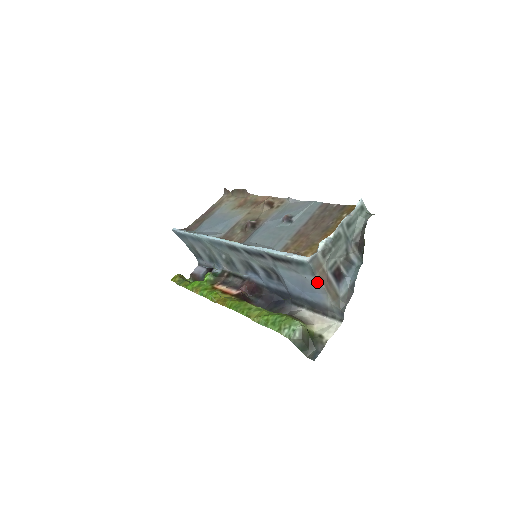
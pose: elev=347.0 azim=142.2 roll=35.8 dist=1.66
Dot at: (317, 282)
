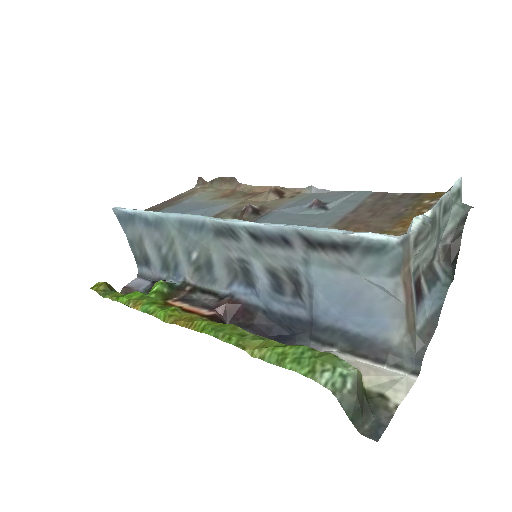
Dot at: (395, 290)
